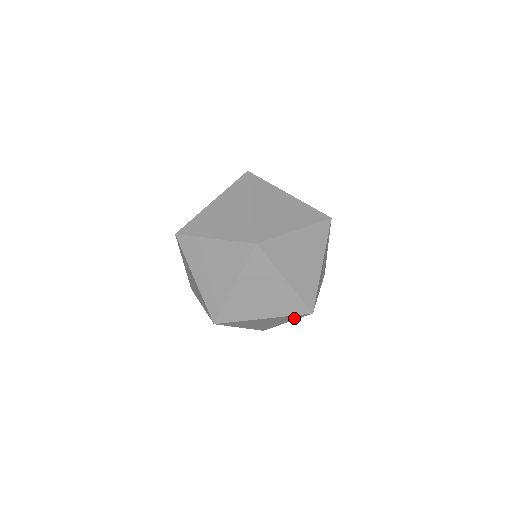
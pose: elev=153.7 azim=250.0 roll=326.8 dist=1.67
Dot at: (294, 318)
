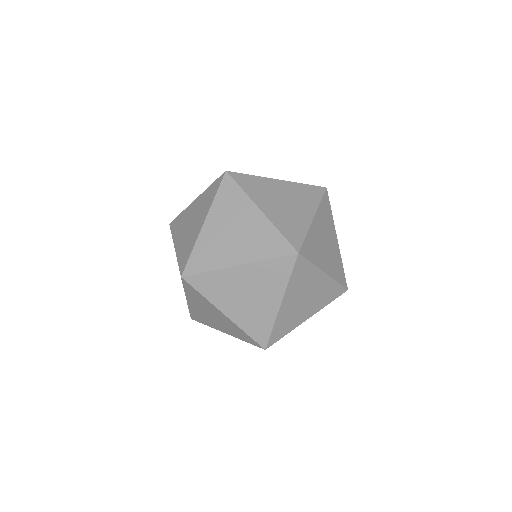
Dot at: (328, 300)
